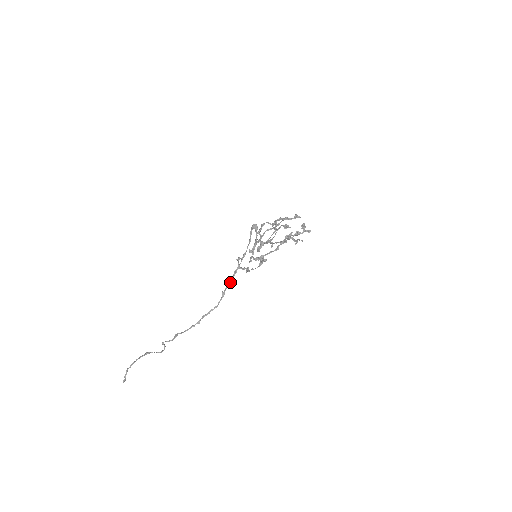
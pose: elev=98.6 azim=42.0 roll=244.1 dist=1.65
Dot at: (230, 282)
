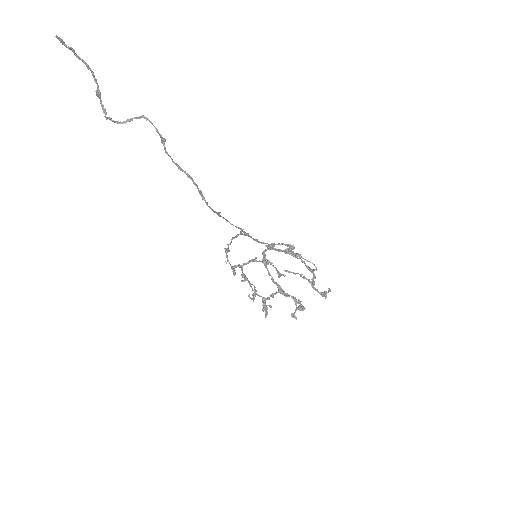
Dot at: occluded
